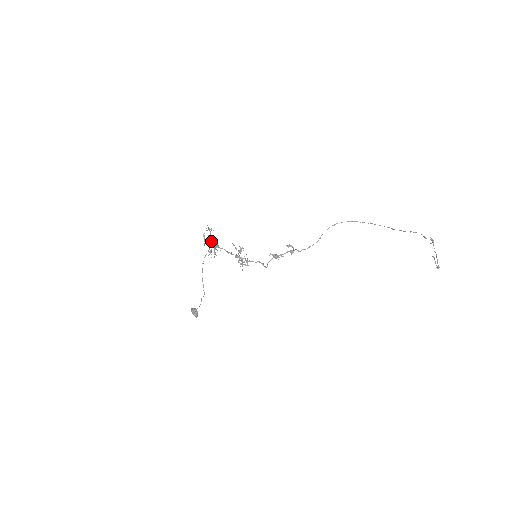
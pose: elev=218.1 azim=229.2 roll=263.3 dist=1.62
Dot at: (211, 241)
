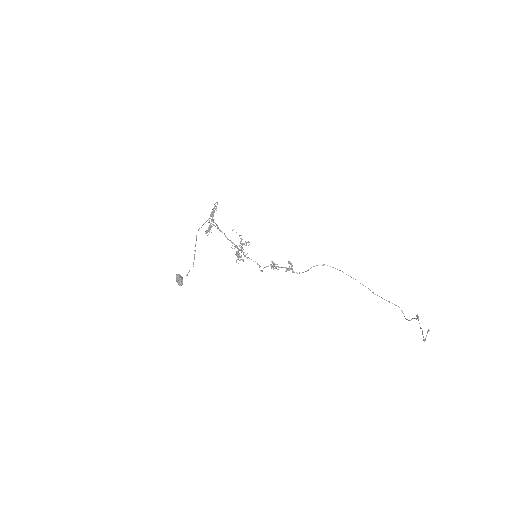
Dot at: (213, 219)
